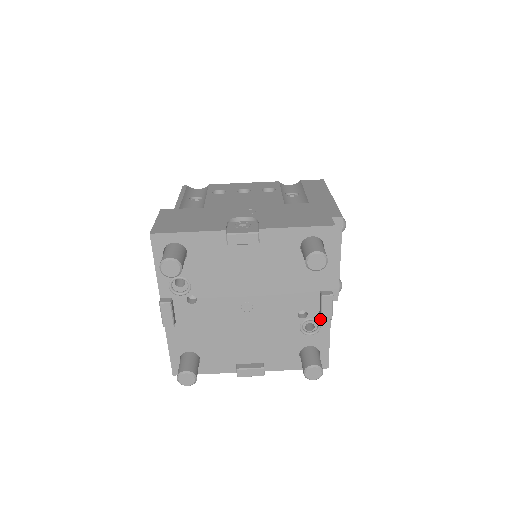
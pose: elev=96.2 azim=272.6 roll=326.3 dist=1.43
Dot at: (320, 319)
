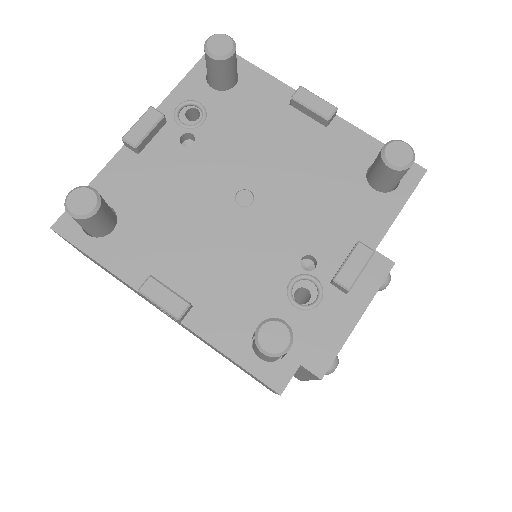
Dot at: (327, 289)
